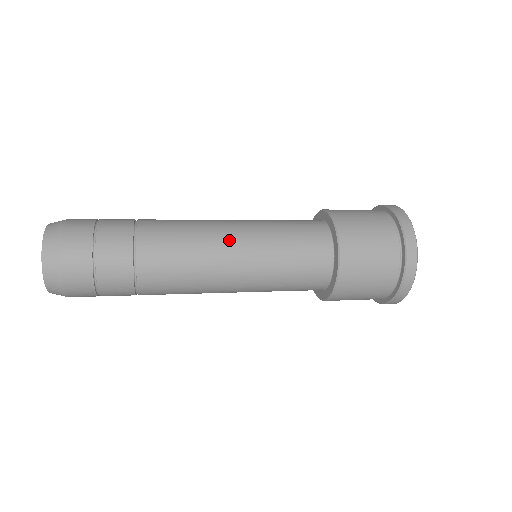
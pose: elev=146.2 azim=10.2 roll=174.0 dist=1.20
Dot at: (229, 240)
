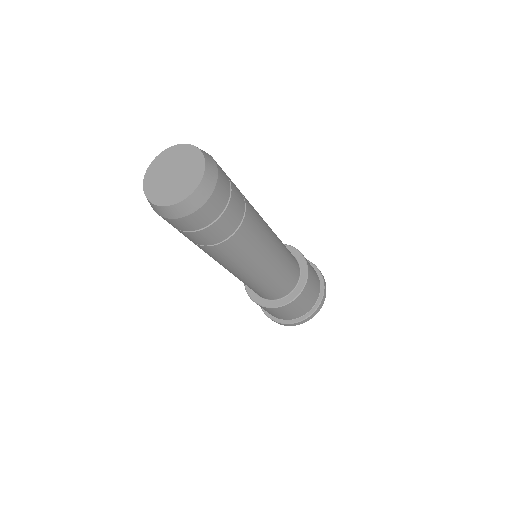
Dot at: (261, 267)
